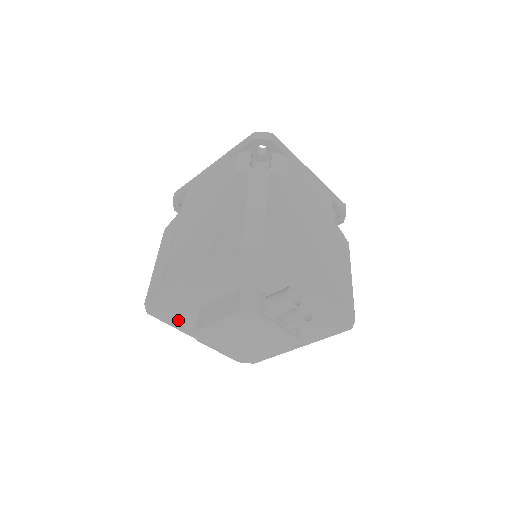
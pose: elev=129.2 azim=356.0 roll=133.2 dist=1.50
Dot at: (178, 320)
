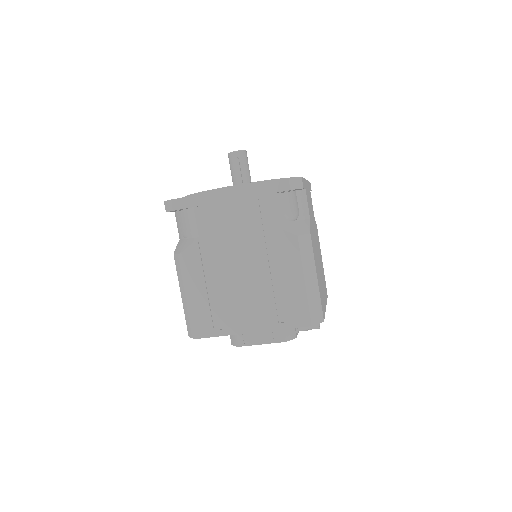
Dot at: occluded
